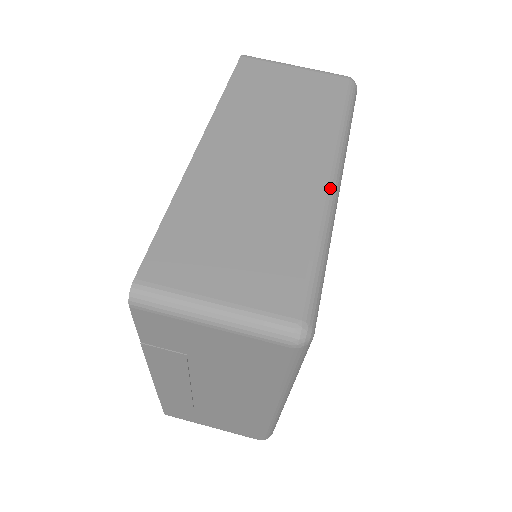
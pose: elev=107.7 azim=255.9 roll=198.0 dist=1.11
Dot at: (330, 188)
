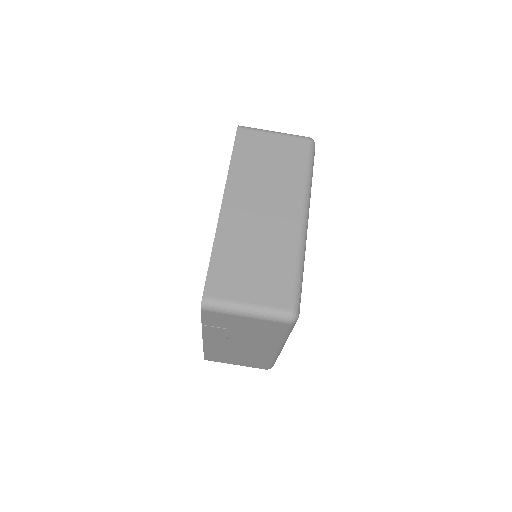
Dot at: (302, 227)
